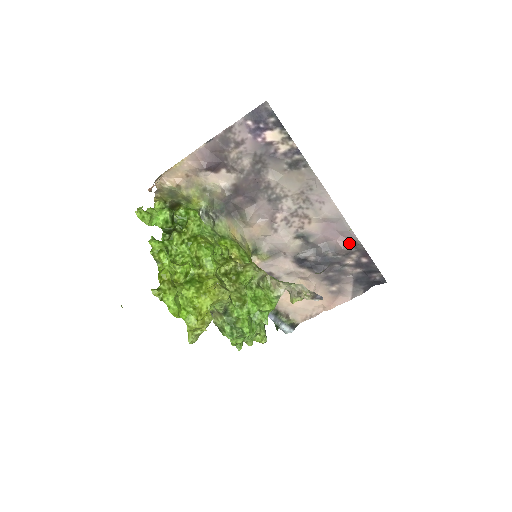
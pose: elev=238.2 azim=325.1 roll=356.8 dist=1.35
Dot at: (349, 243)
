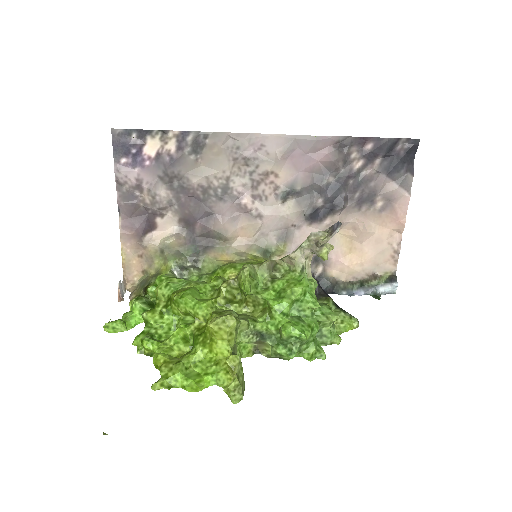
Dot at: (333, 150)
